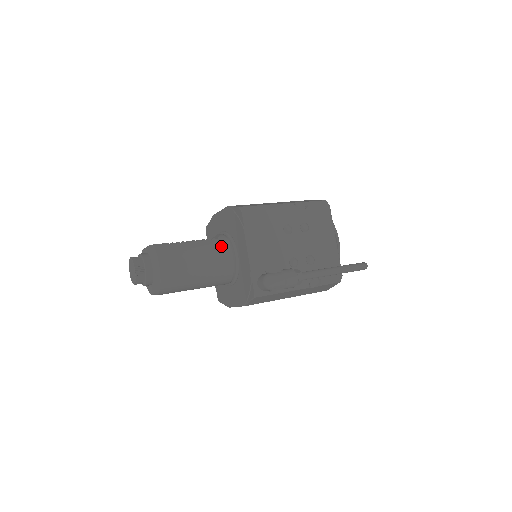
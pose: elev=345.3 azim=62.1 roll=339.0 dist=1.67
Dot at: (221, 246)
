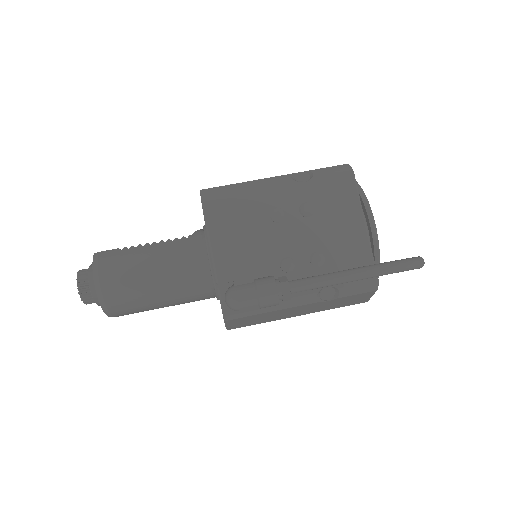
Dot at: (189, 247)
